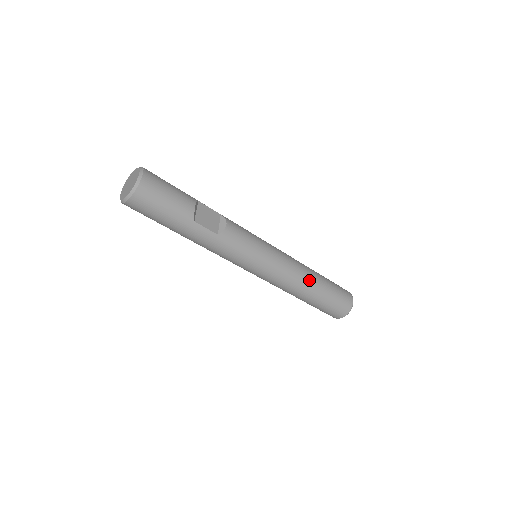
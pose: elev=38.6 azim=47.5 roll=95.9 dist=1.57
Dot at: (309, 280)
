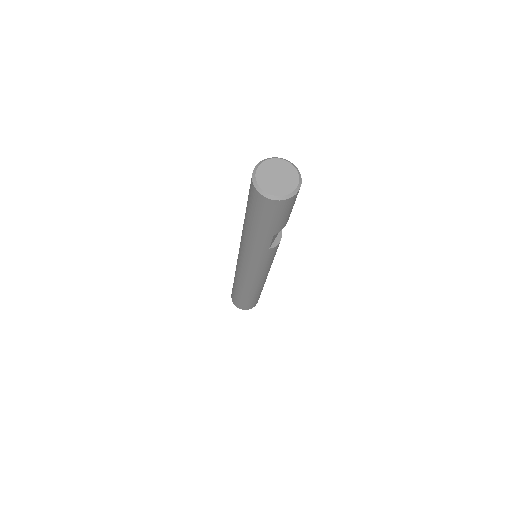
Dot at: (260, 289)
